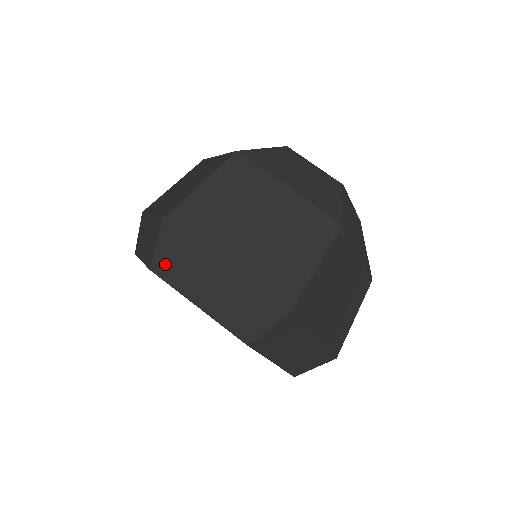
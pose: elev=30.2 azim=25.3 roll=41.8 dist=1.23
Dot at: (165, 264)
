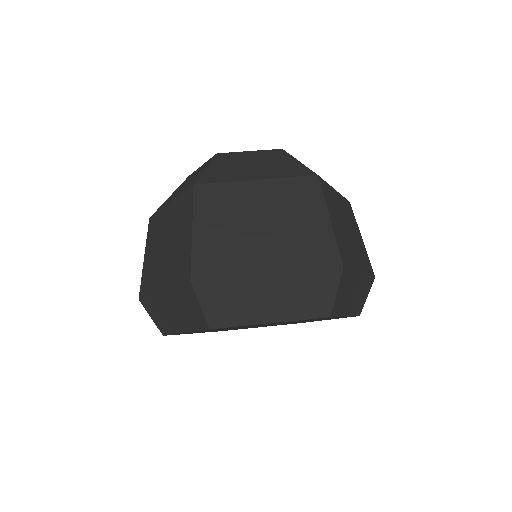
Dot at: (219, 314)
